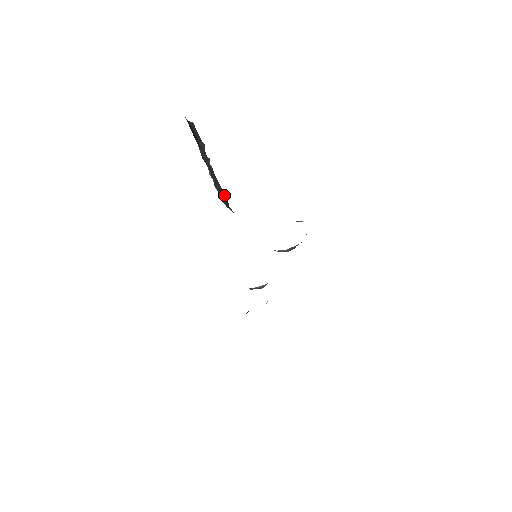
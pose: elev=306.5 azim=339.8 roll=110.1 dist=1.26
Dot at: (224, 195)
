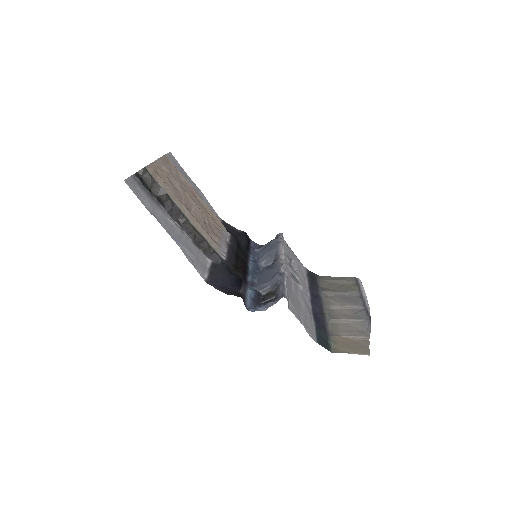
Dot at: (207, 244)
